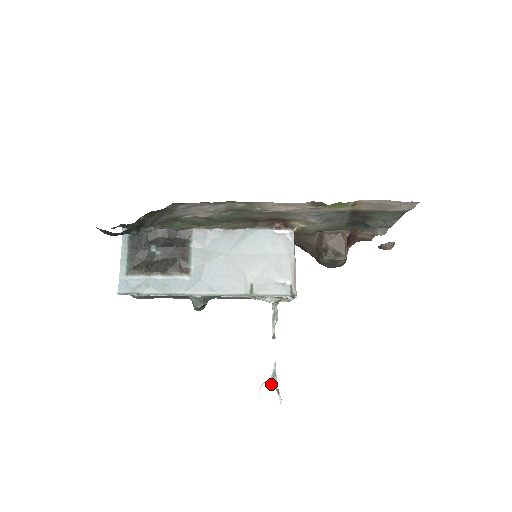
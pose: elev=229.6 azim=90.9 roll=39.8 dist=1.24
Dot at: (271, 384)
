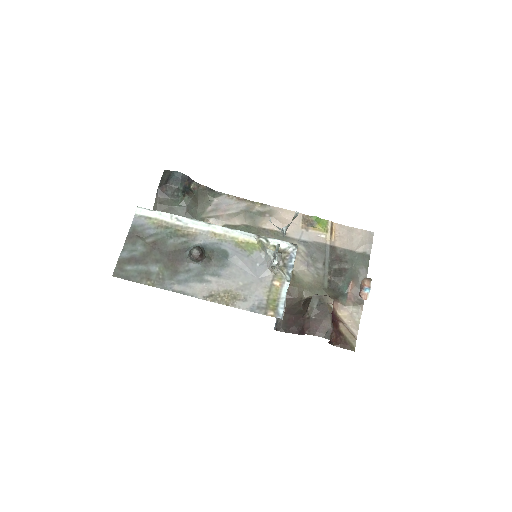
Dot at: (282, 228)
